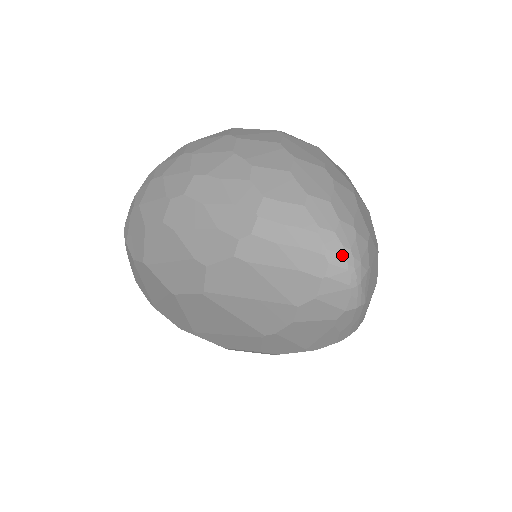
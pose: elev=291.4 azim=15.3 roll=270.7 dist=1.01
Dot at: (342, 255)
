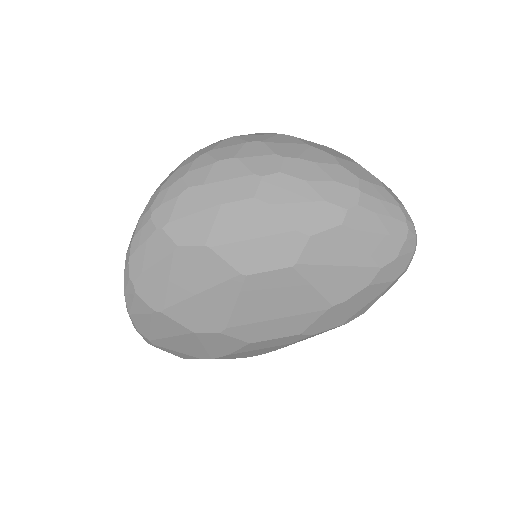
Dot at: (413, 224)
